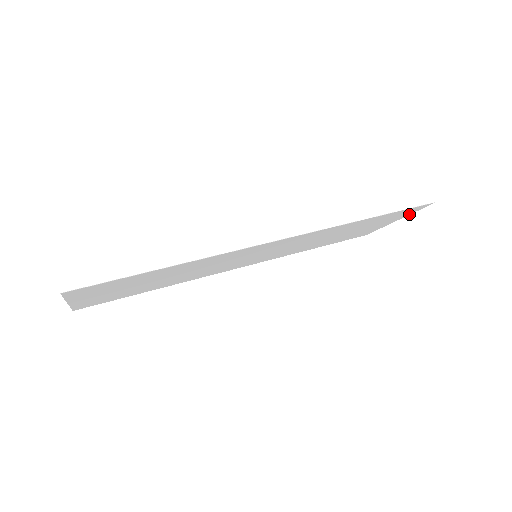
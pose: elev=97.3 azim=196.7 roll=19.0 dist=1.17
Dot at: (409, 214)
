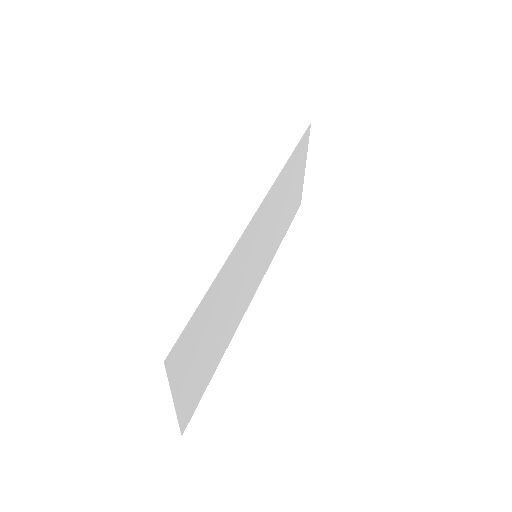
Dot at: occluded
